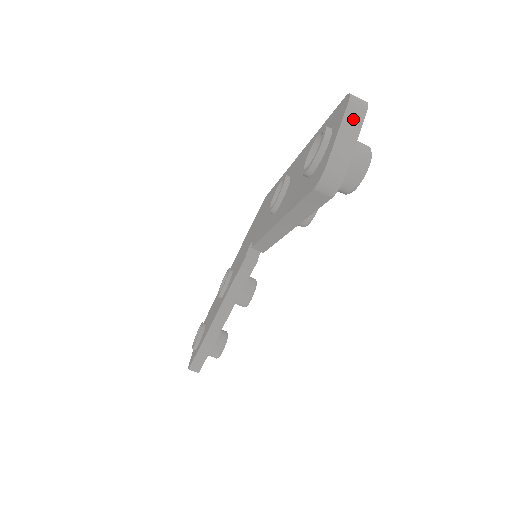
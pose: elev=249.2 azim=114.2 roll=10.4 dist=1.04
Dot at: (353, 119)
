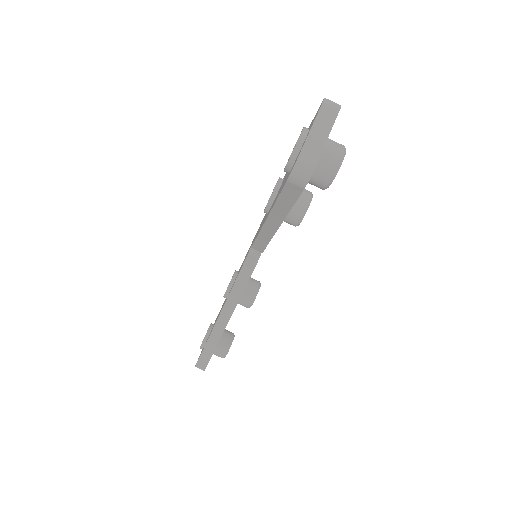
Dot at: (325, 119)
